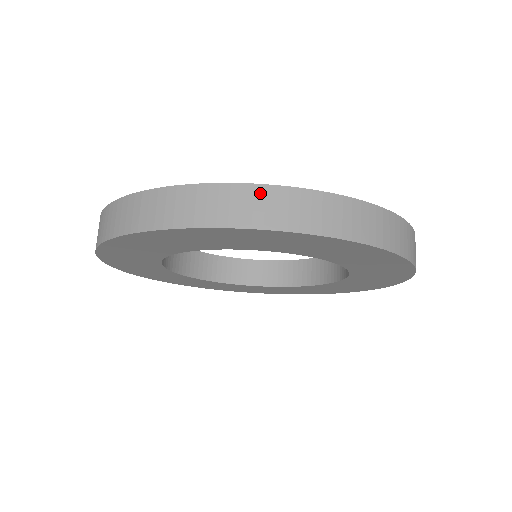
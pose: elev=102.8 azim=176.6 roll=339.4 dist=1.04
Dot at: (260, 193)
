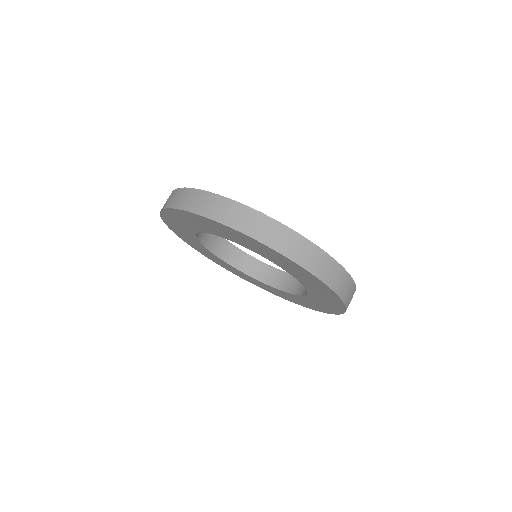
Dot at: (224, 202)
